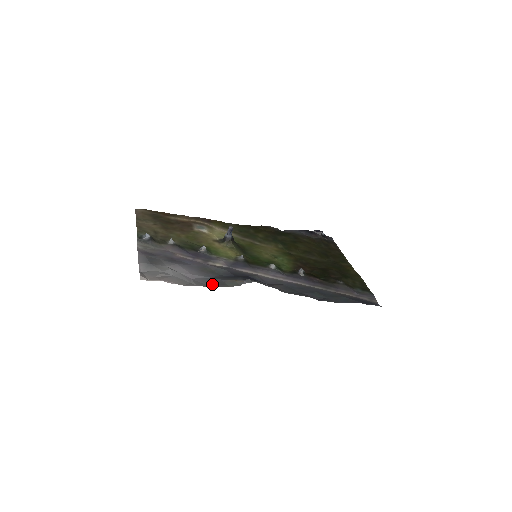
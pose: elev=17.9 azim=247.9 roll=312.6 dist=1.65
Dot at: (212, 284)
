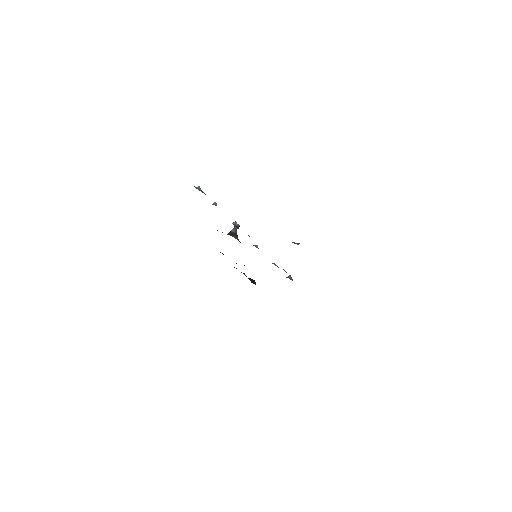
Dot at: occluded
